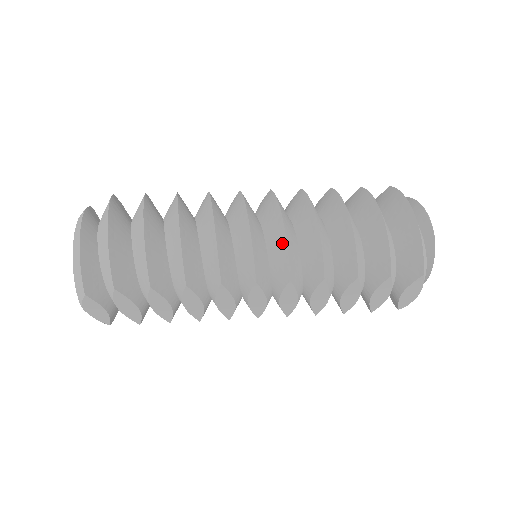
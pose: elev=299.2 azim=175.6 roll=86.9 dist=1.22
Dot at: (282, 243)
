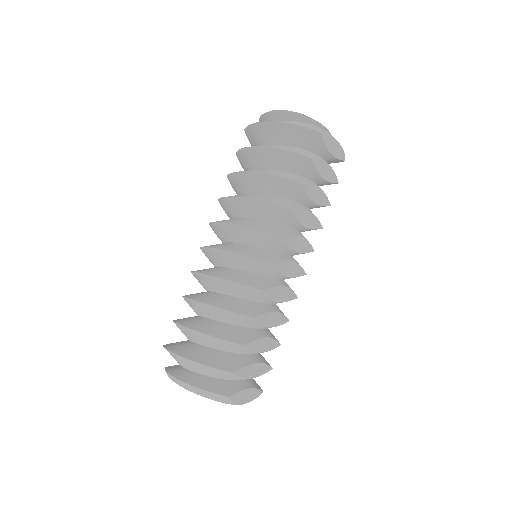
Dot at: (252, 232)
